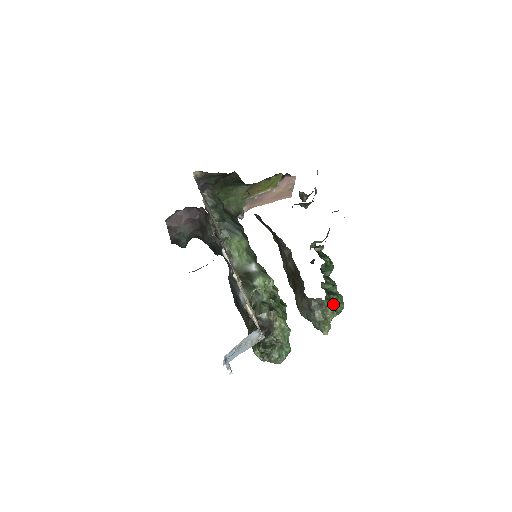
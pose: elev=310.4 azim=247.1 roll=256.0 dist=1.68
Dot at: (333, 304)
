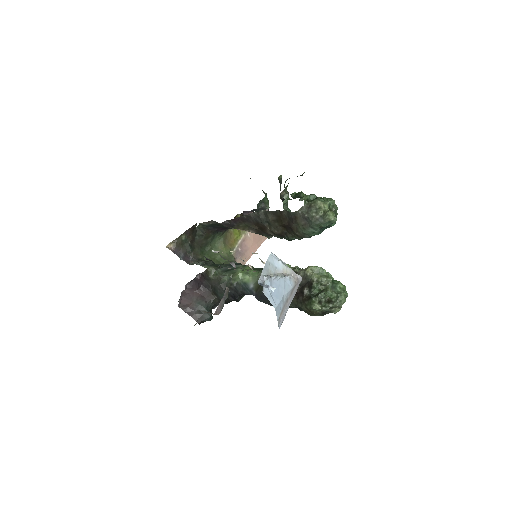
Dot at: (318, 199)
